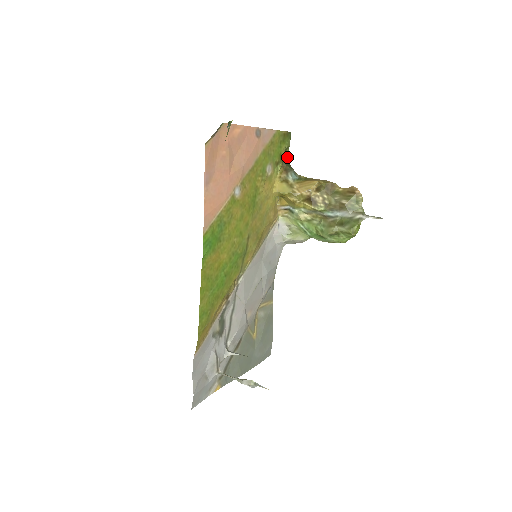
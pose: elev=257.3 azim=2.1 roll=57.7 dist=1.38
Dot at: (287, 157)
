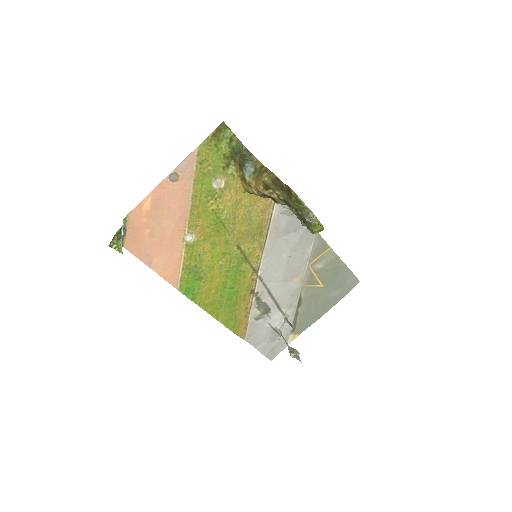
Dot at: (239, 144)
